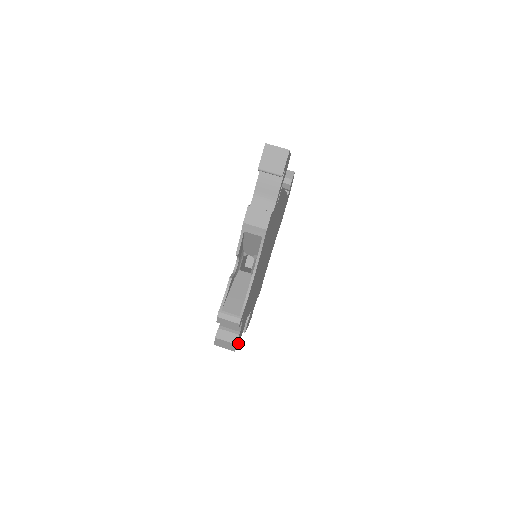
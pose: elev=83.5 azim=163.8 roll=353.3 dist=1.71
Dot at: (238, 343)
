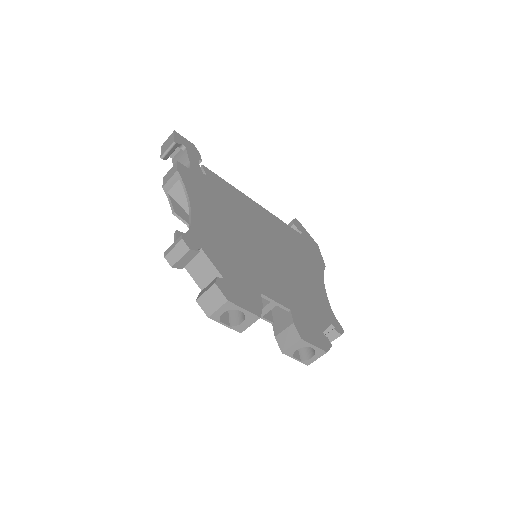
Dot at: (248, 309)
